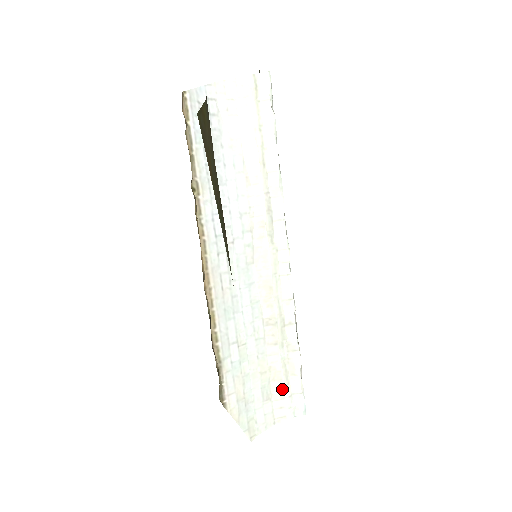
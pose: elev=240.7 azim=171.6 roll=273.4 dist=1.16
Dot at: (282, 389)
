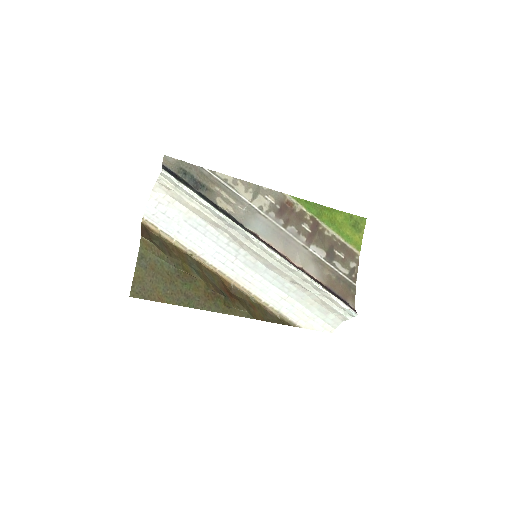
Dot at: (331, 308)
